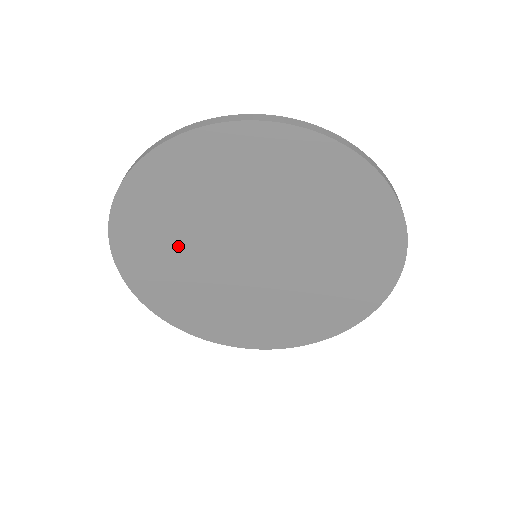
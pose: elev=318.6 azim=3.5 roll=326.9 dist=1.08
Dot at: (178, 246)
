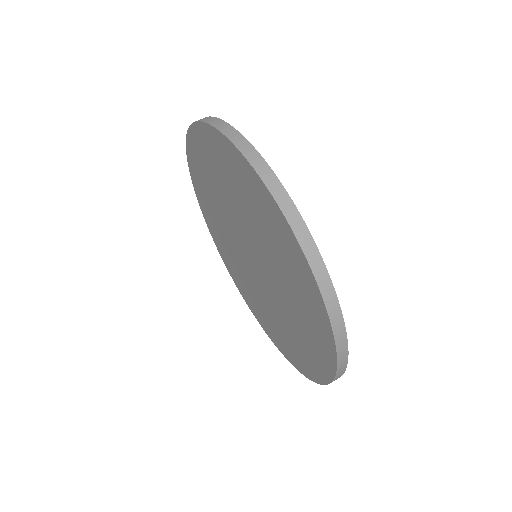
Dot at: (231, 194)
